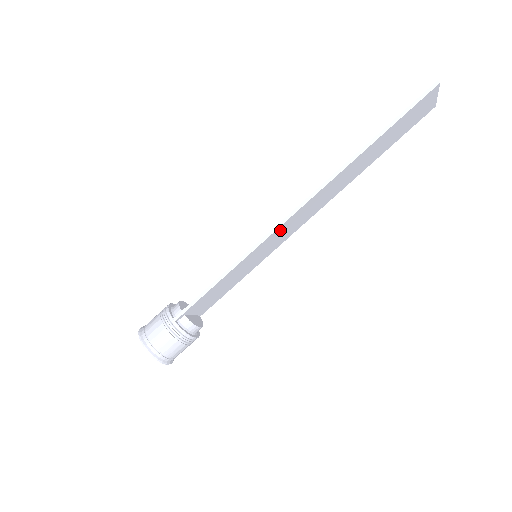
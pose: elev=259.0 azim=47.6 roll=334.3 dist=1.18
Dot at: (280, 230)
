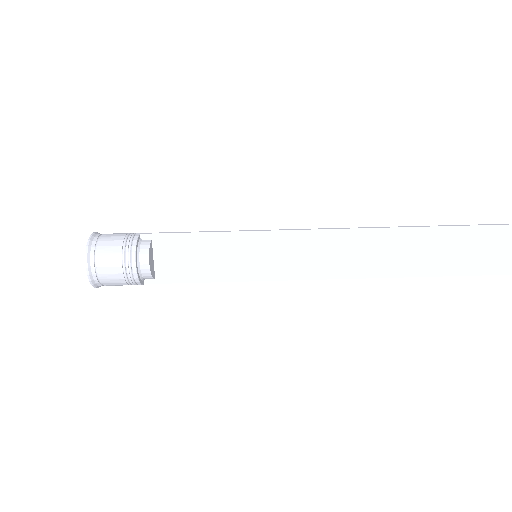
Dot at: (297, 240)
